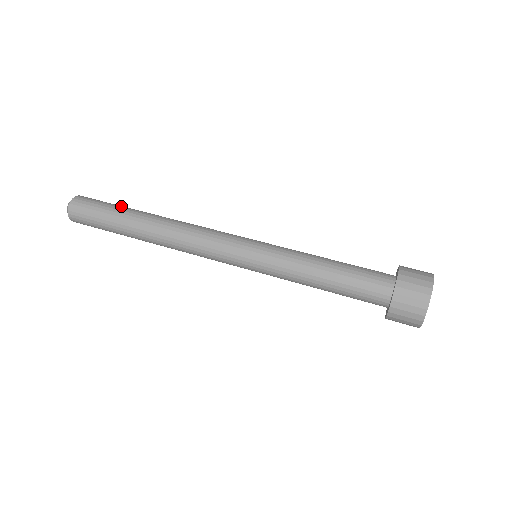
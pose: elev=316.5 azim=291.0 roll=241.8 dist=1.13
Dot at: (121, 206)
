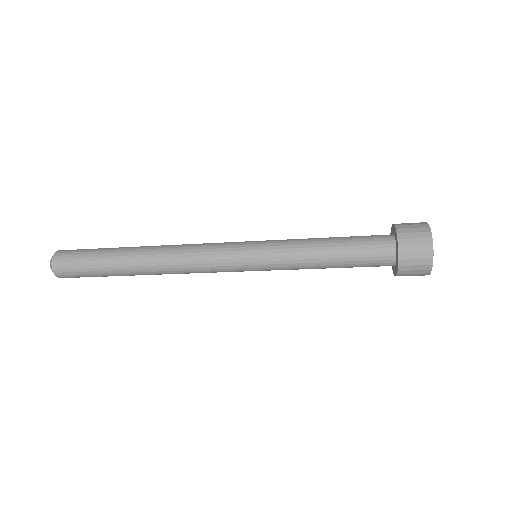
Dot at: occluded
